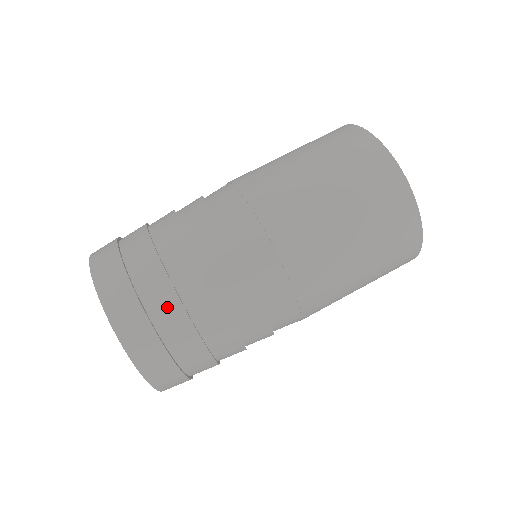
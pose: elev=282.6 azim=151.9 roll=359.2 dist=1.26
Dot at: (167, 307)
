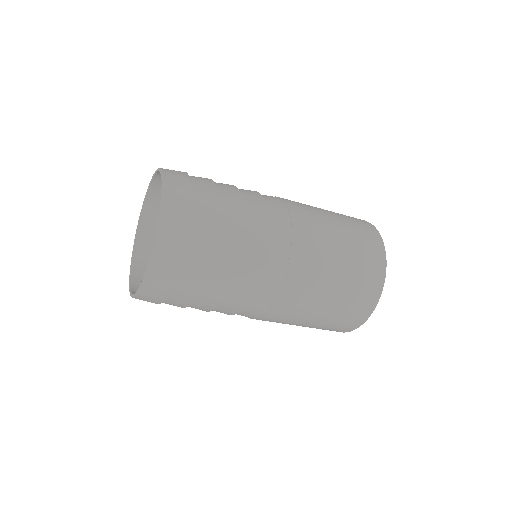
Dot at: (206, 215)
